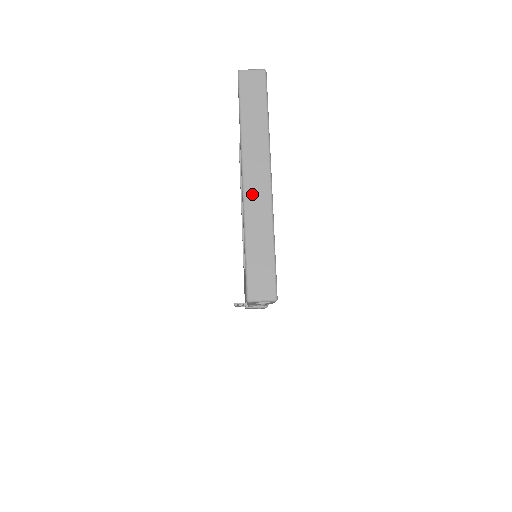
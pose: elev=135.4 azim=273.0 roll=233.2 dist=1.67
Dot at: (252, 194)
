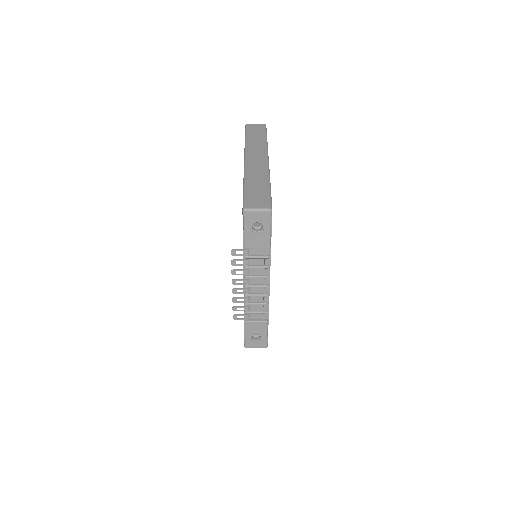
Dot at: (252, 163)
